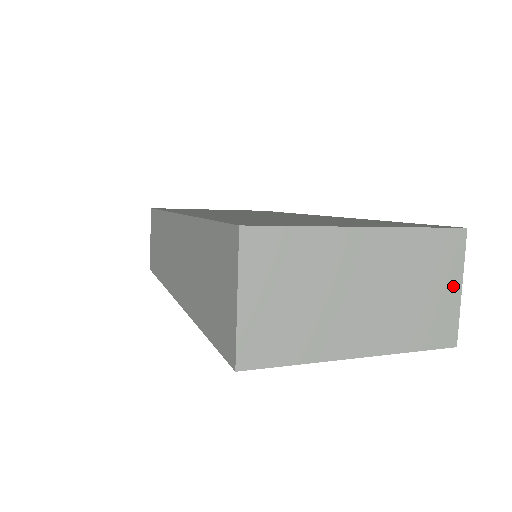
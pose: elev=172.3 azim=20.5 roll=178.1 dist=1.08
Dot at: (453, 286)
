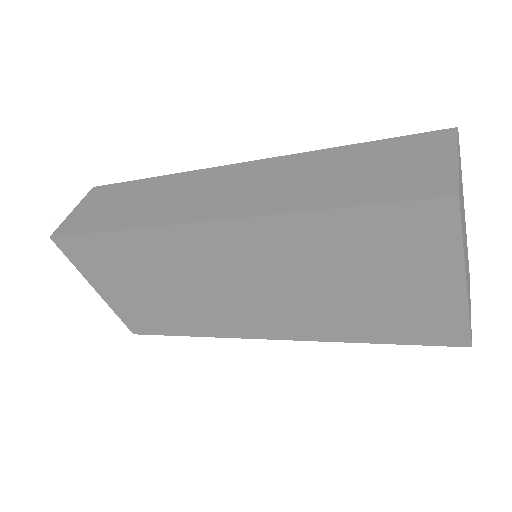
Dot at: (470, 302)
